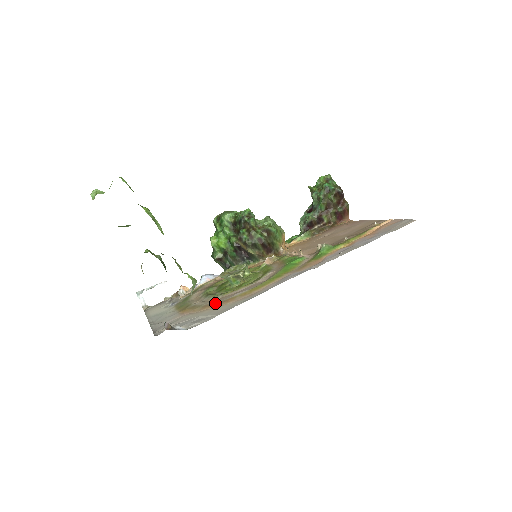
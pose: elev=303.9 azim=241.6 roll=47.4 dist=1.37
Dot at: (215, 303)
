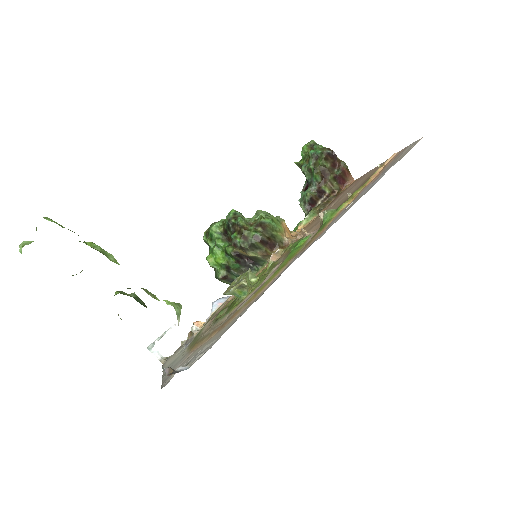
Dot at: (221, 325)
